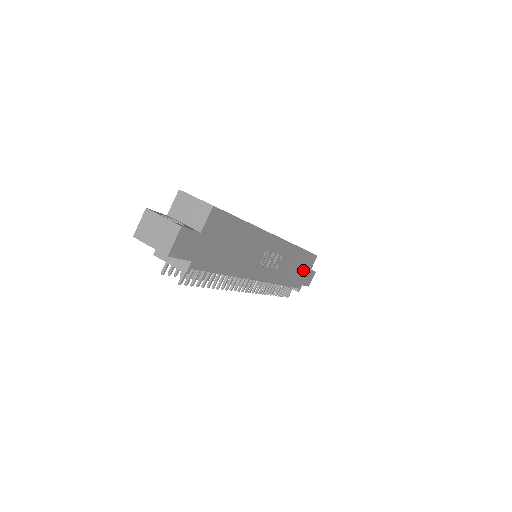
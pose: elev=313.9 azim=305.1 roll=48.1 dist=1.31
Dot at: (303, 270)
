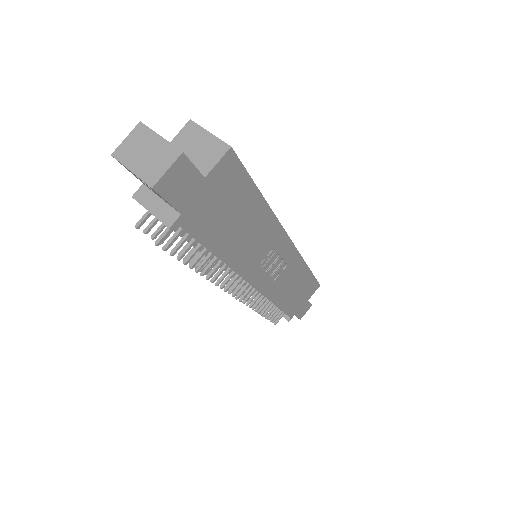
Dot at: (301, 296)
